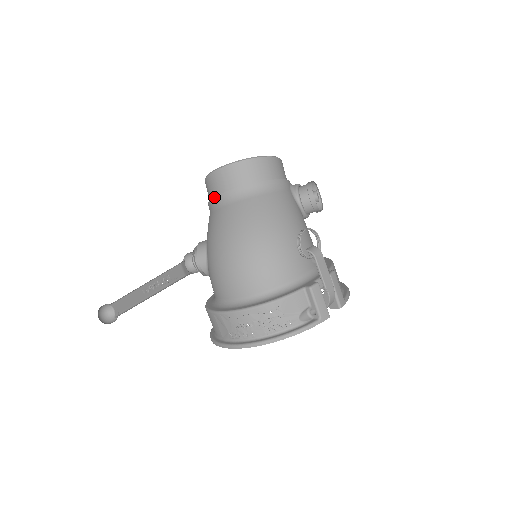
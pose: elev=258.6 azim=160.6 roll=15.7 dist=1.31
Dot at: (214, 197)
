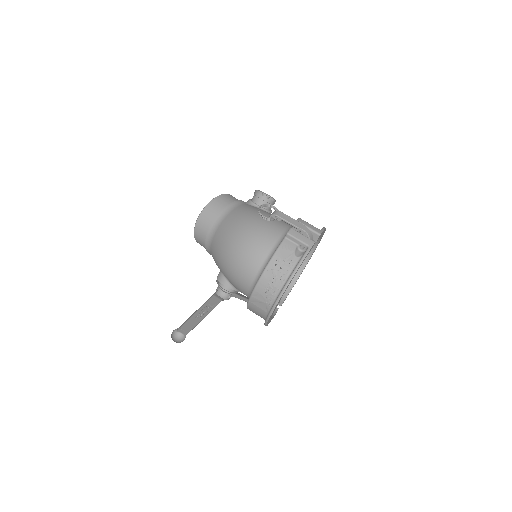
Dot at: (205, 242)
